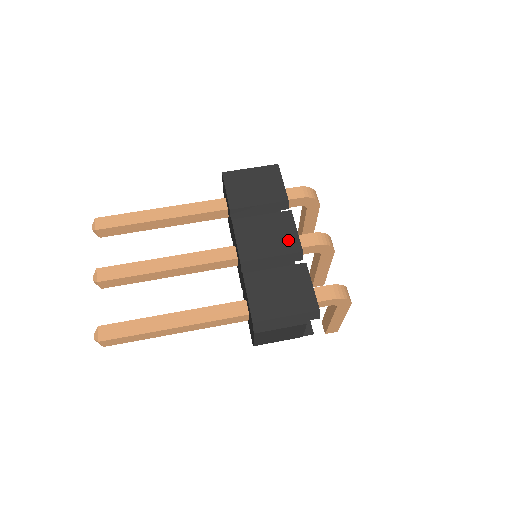
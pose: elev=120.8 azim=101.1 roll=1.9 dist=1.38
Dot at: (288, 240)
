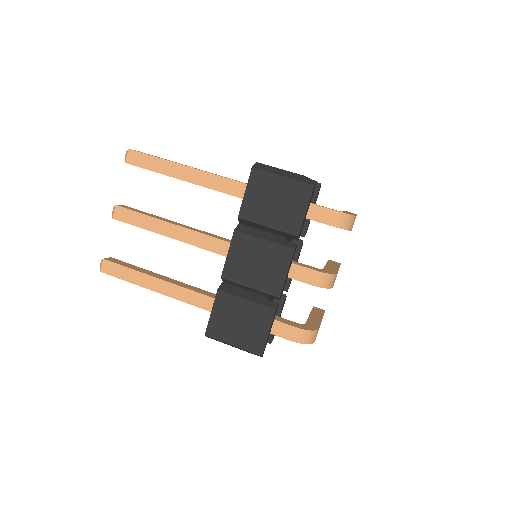
Dot at: (273, 279)
